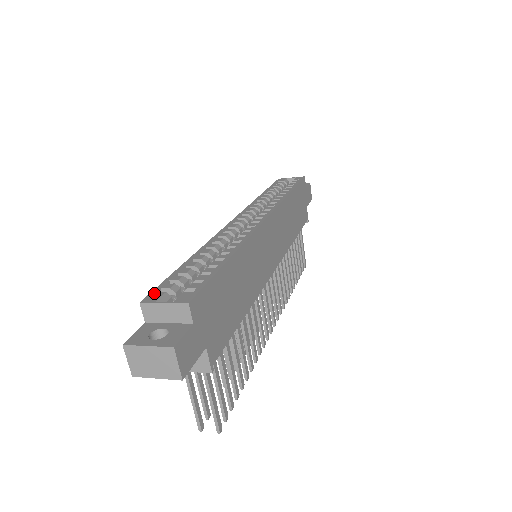
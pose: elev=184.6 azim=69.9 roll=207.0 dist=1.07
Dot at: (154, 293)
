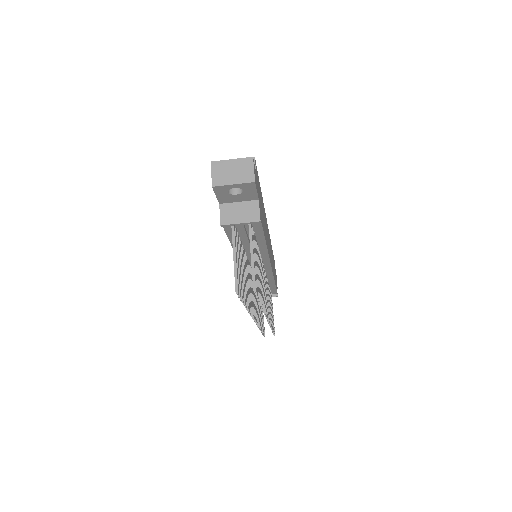
Dot at: occluded
